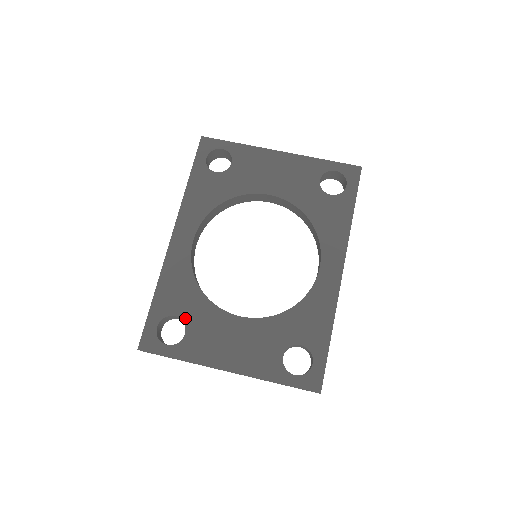
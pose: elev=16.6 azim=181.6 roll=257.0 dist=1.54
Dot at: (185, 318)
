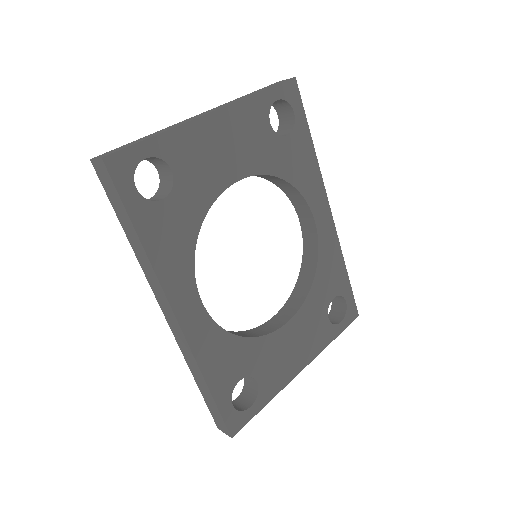
Dot at: (249, 373)
